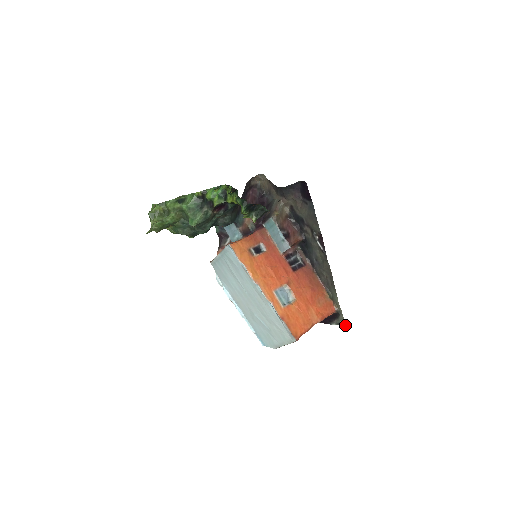
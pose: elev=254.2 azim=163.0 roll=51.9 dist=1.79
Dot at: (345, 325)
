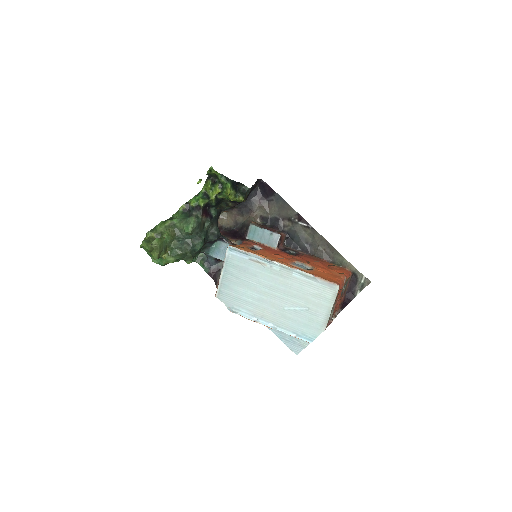
Dot at: (367, 282)
